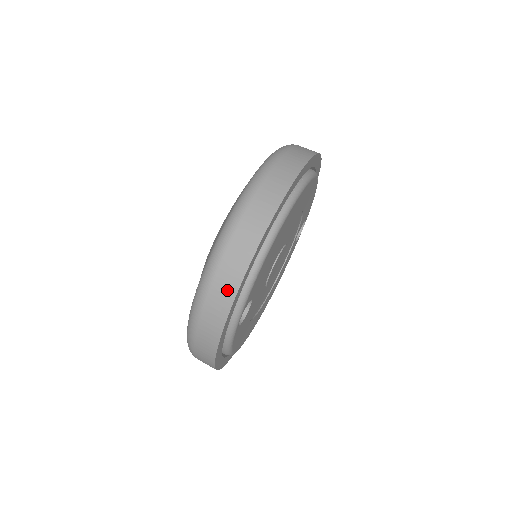
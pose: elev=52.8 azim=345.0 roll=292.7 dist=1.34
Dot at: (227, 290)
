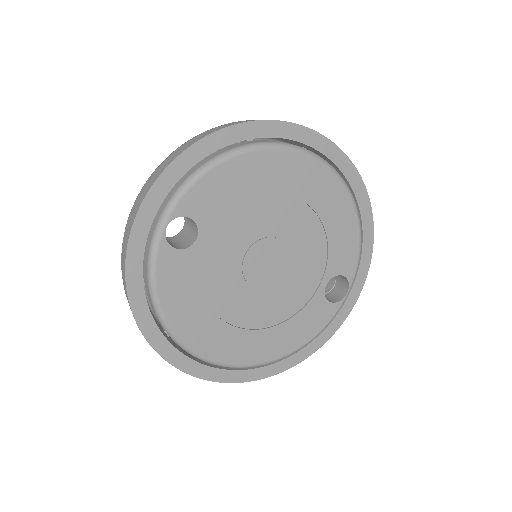
Dot at: (163, 167)
